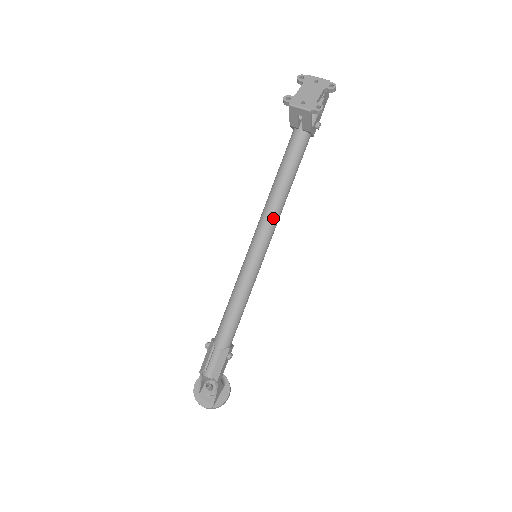
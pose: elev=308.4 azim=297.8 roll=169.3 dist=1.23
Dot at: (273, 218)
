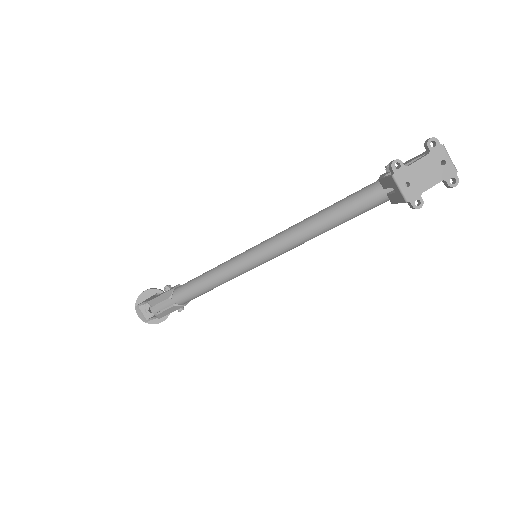
Dot at: (294, 245)
